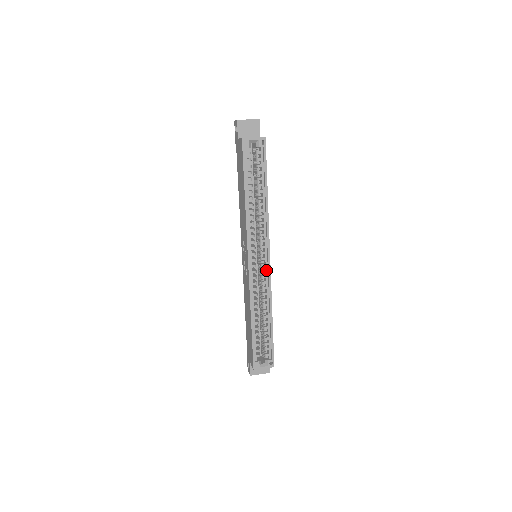
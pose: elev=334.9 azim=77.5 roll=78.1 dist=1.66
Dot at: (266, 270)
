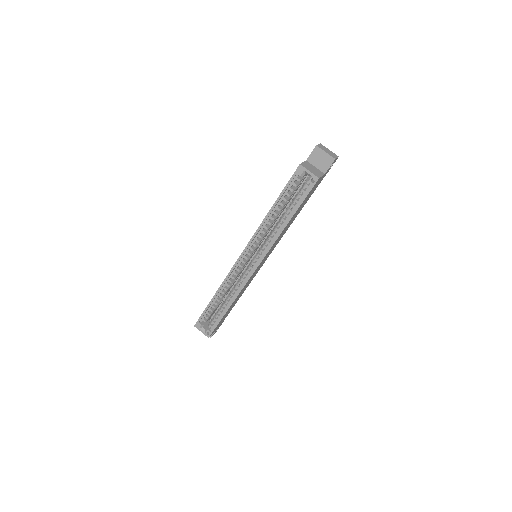
Dot at: (250, 272)
